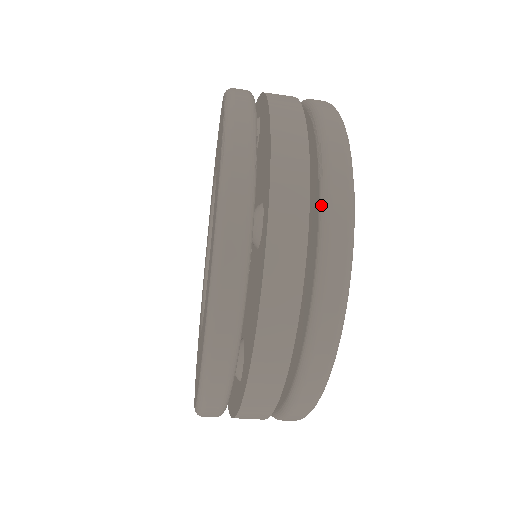
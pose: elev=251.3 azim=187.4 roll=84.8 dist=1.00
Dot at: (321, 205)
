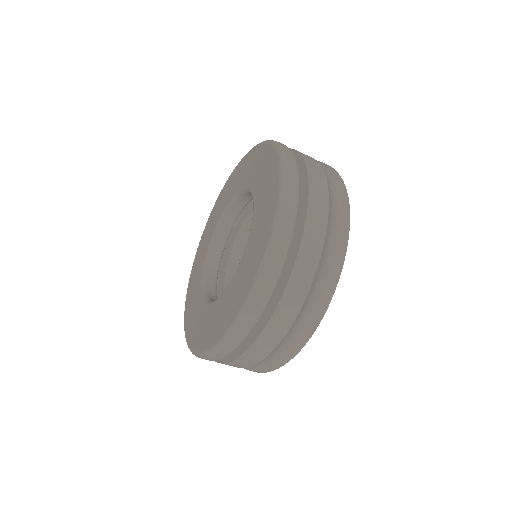
Dot at: (300, 322)
